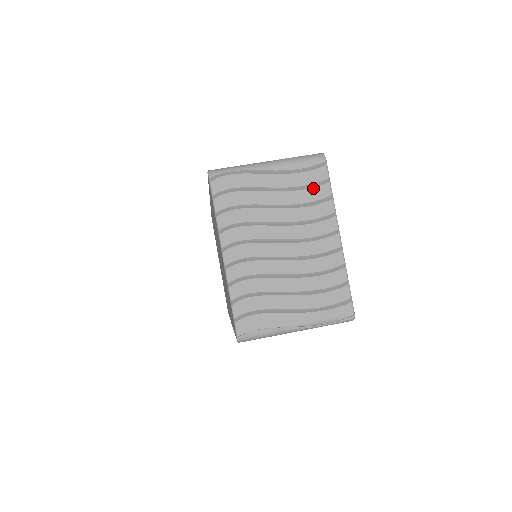
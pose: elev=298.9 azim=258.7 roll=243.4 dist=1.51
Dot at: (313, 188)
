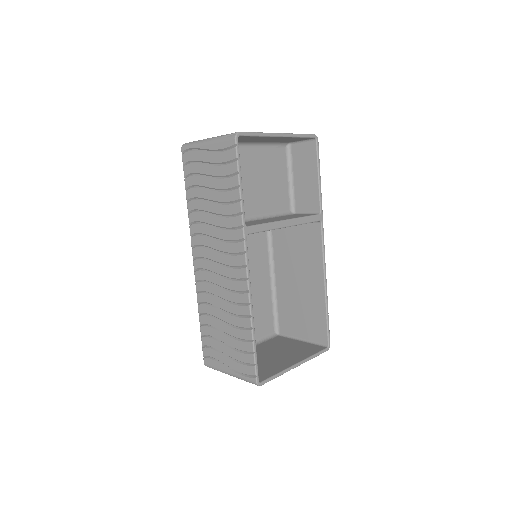
Dot at: occluded
